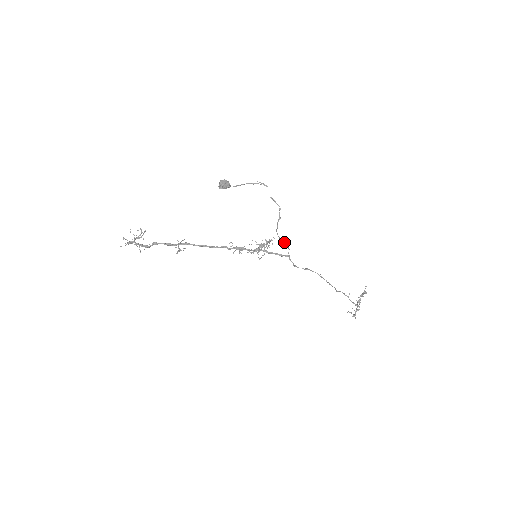
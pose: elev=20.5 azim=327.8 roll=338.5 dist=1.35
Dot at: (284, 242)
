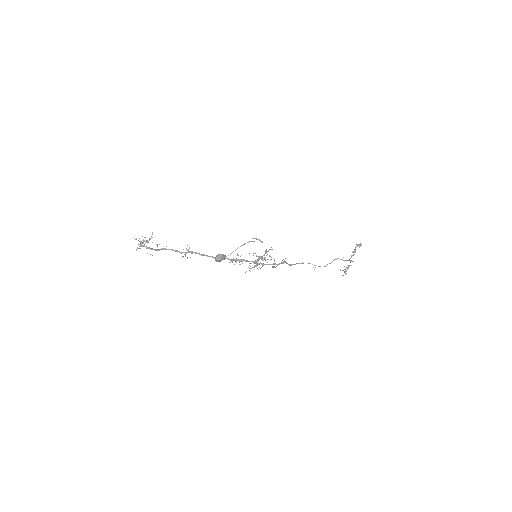
Dot at: occluded
